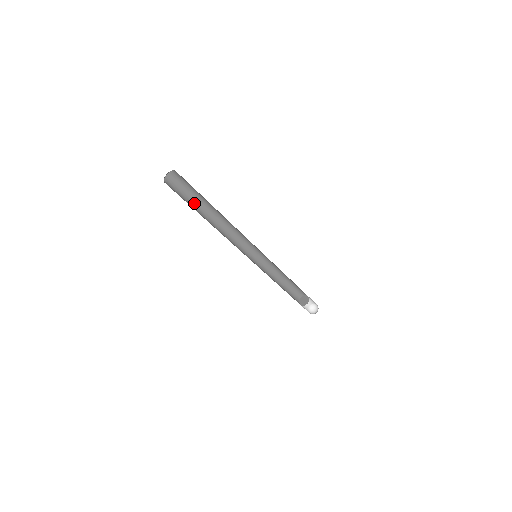
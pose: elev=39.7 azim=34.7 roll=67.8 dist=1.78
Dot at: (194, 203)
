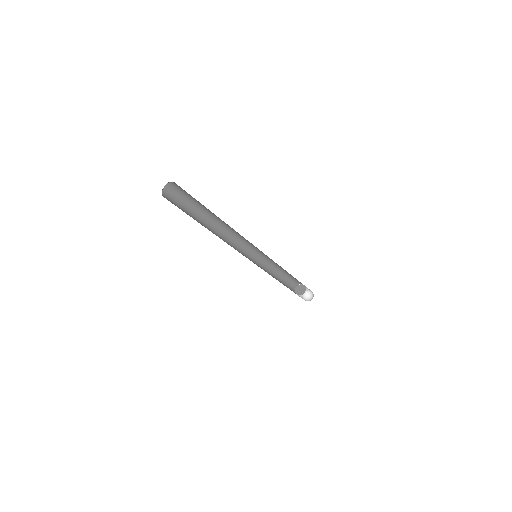
Dot at: (193, 213)
